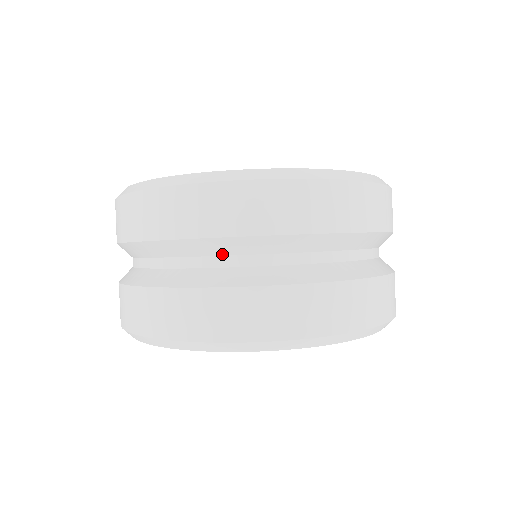
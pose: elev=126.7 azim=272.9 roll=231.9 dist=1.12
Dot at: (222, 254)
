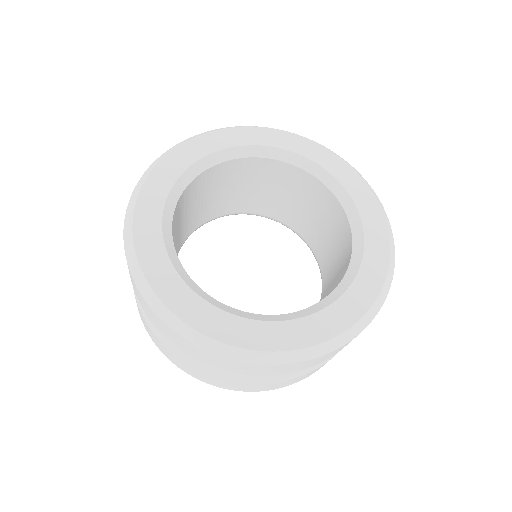
Dot at: occluded
